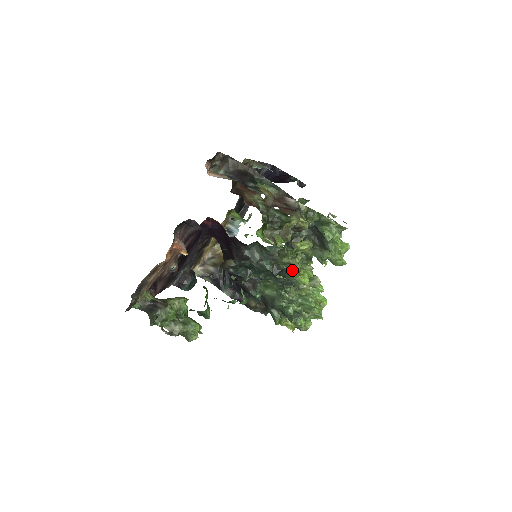
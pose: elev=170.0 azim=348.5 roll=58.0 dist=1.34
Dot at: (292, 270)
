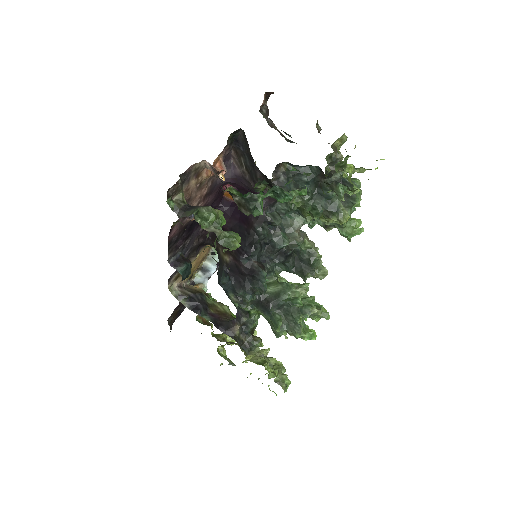
Dot at: (304, 252)
